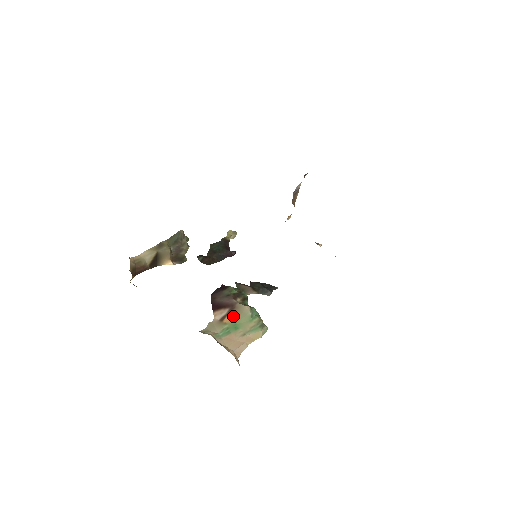
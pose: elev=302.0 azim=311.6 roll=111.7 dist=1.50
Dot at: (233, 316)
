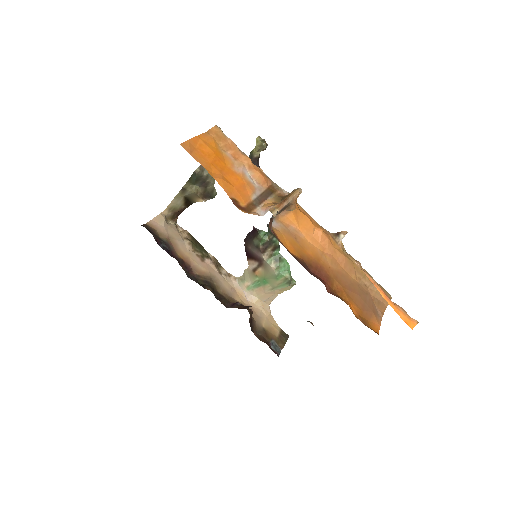
Dot at: (262, 272)
